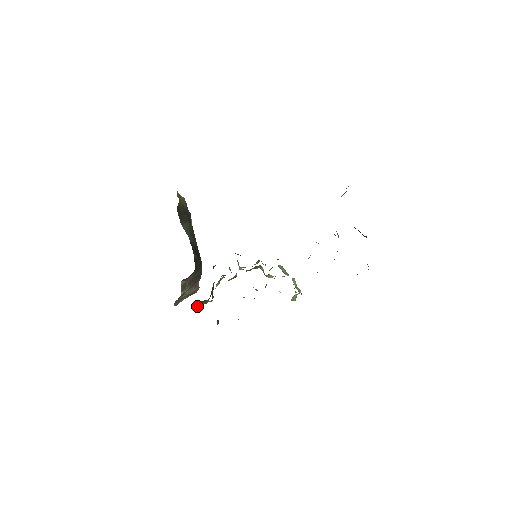
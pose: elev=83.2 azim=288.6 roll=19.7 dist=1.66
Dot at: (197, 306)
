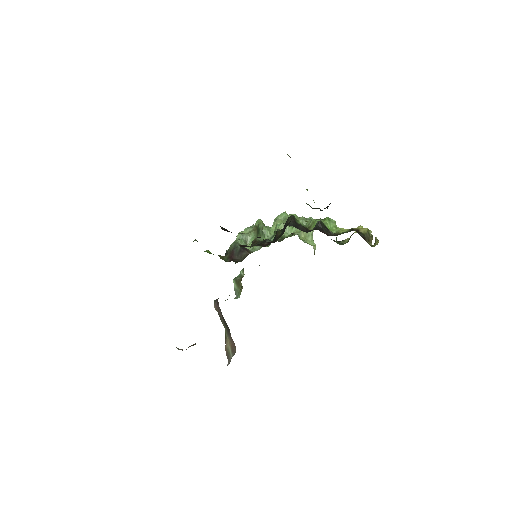
Dot at: (237, 294)
